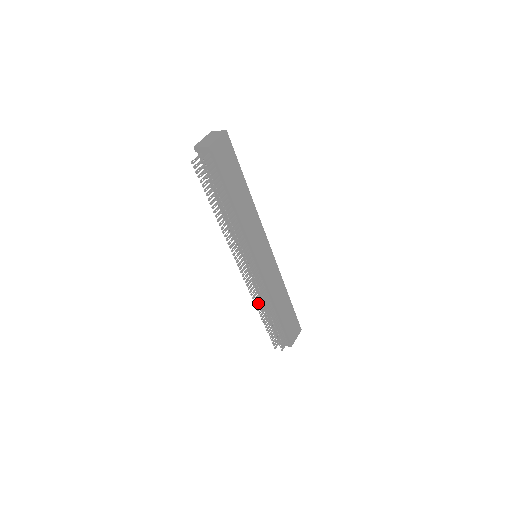
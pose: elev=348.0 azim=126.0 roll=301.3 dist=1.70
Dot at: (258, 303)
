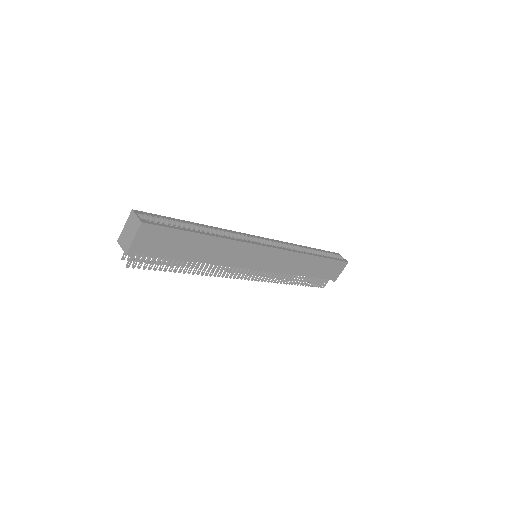
Dot at: occluded
